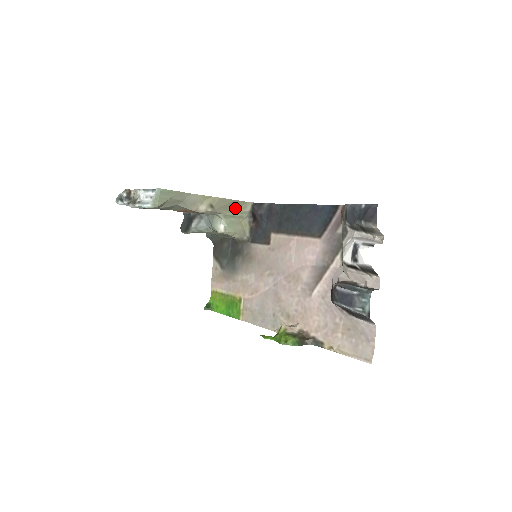
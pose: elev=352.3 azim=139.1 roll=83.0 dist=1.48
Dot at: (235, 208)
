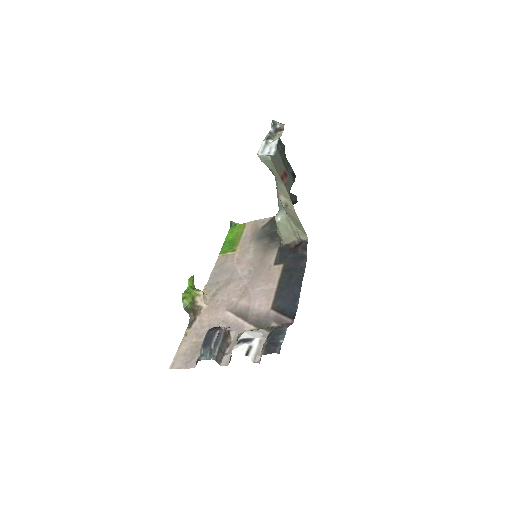
Dot at: (298, 226)
